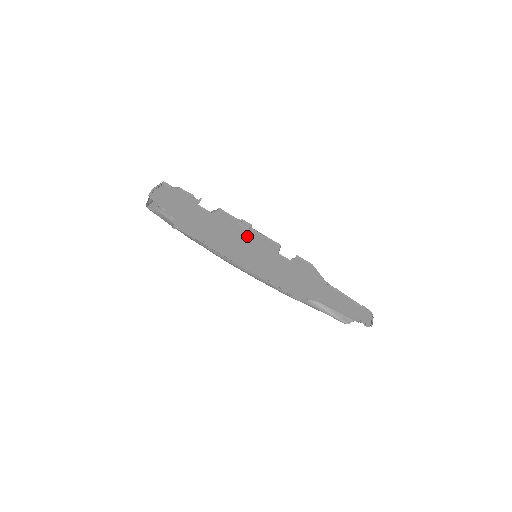
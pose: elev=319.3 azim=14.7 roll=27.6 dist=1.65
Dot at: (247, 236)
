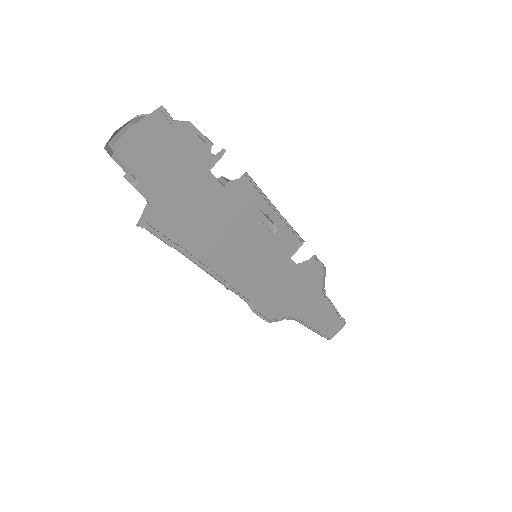
Dot at: (263, 227)
